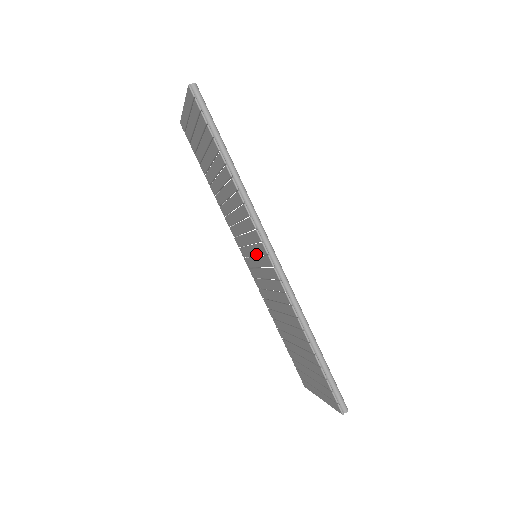
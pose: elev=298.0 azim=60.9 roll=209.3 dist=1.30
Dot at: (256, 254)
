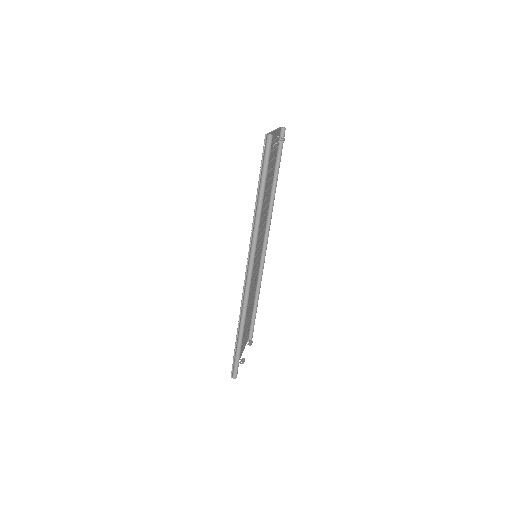
Dot at: occluded
